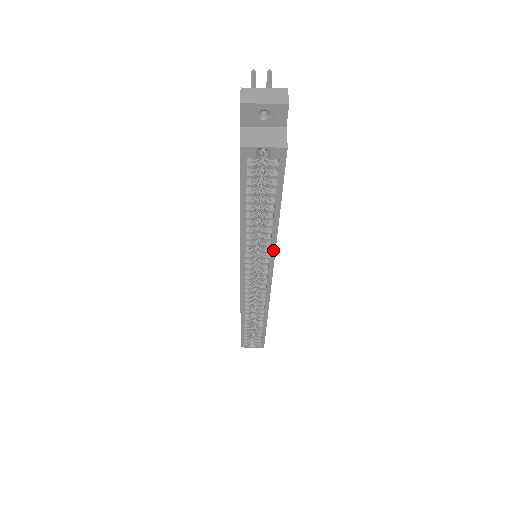
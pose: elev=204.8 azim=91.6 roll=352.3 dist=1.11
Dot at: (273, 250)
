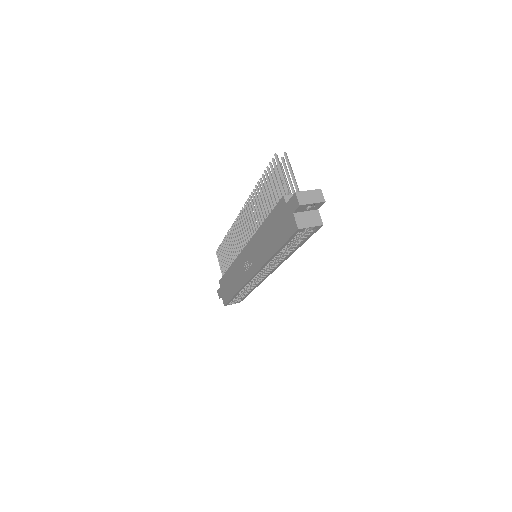
Dot at: (283, 261)
